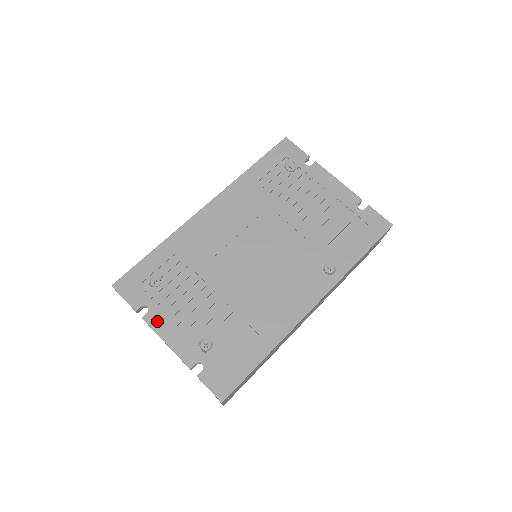
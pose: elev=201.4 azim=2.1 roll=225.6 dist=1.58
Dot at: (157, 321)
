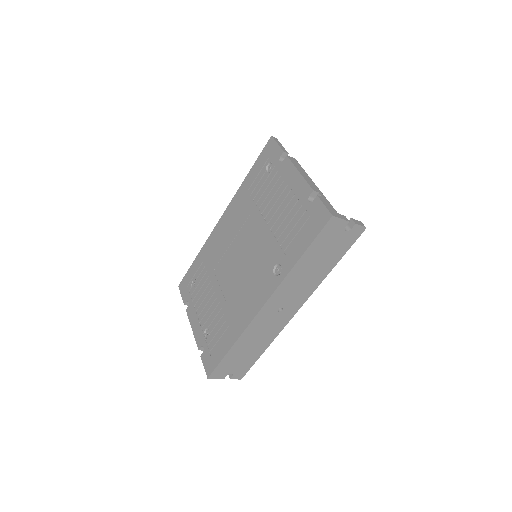
Dot at: (191, 313)
